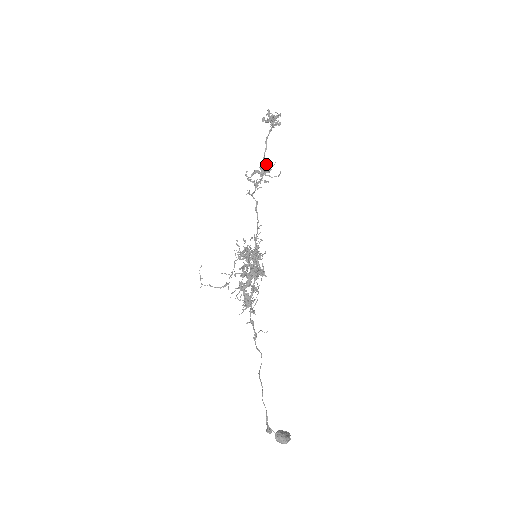
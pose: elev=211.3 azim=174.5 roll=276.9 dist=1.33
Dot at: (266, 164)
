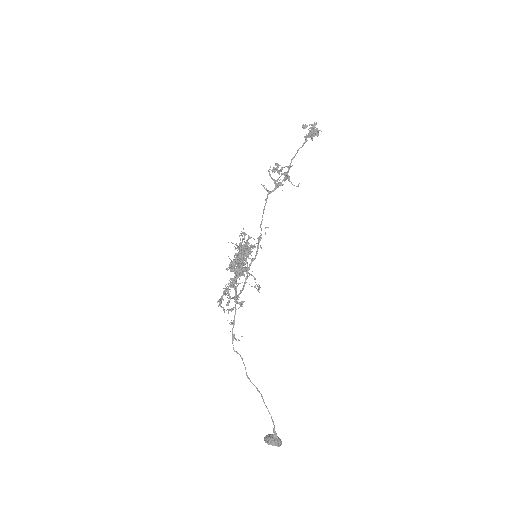
Dot at: (277, 164)
